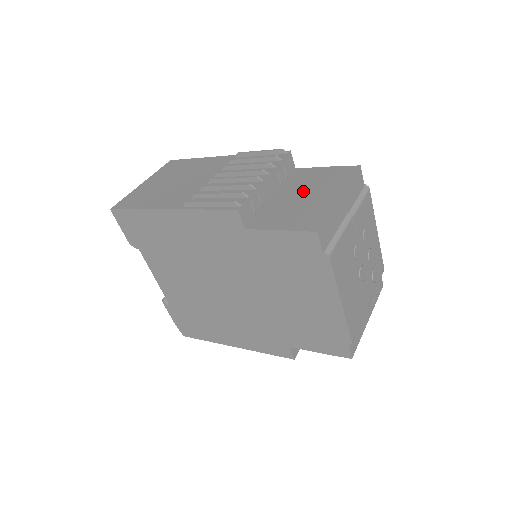
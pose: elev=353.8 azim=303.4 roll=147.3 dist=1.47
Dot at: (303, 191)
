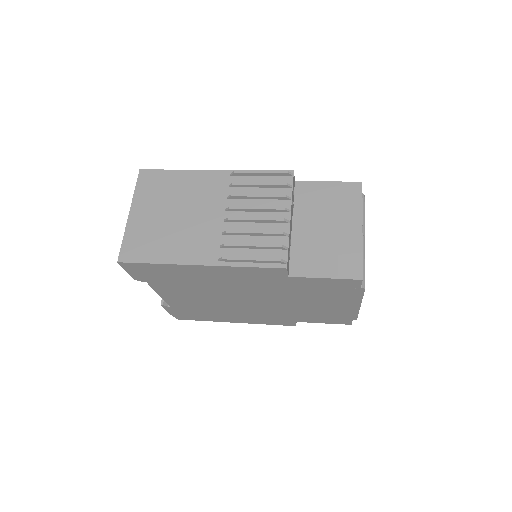
Dot at: (322, 220)
